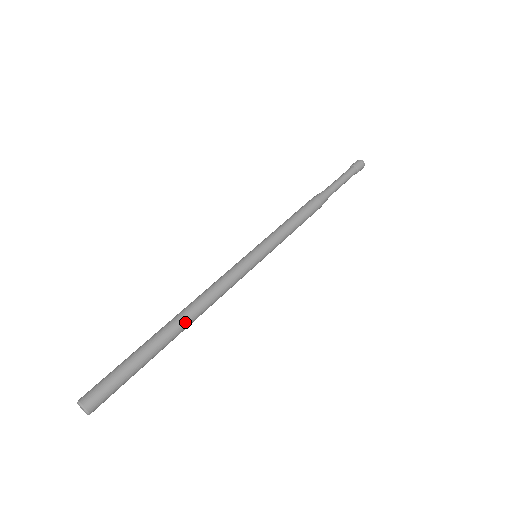
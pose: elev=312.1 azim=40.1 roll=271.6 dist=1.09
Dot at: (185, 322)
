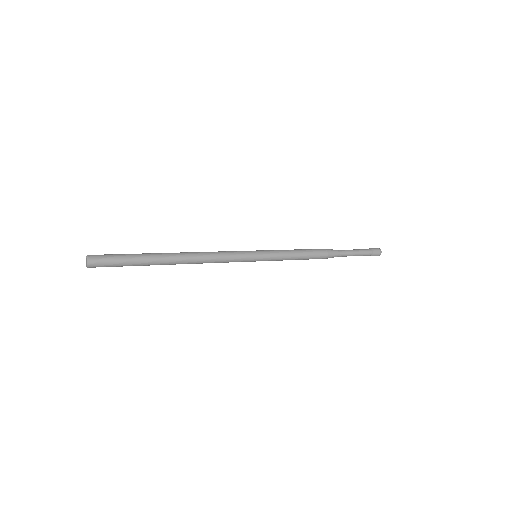
Dot at: (180, 257)
